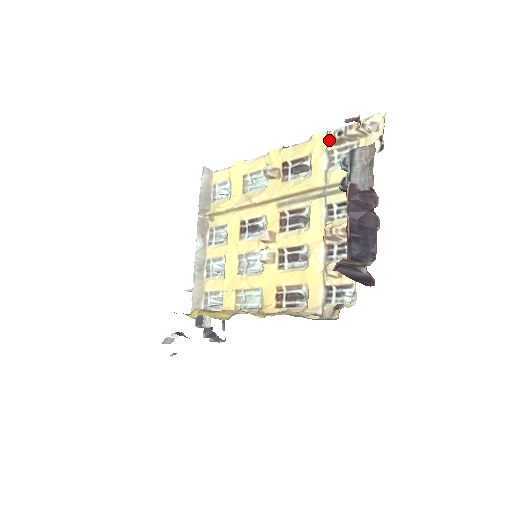
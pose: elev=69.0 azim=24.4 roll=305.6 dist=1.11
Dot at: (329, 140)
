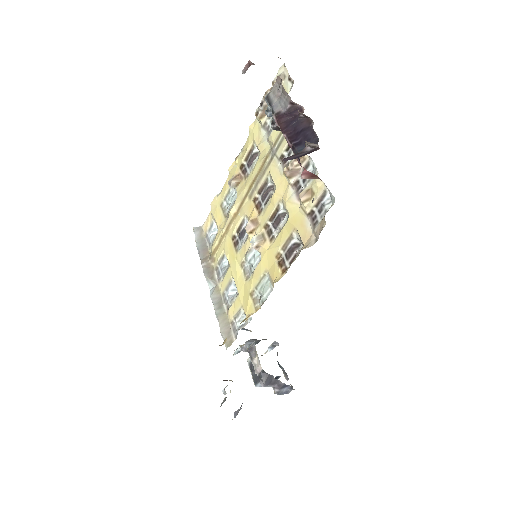
Dot at: (257, 116)
